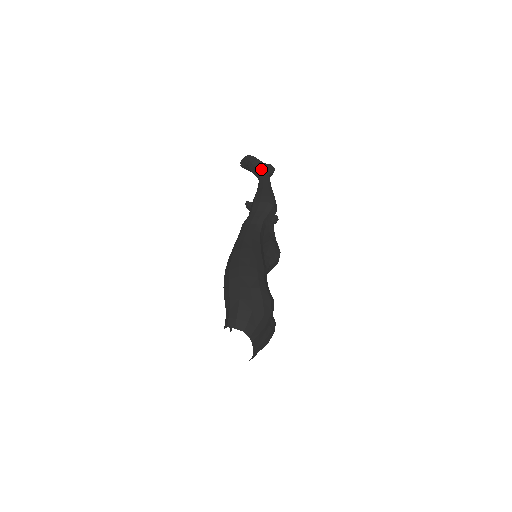
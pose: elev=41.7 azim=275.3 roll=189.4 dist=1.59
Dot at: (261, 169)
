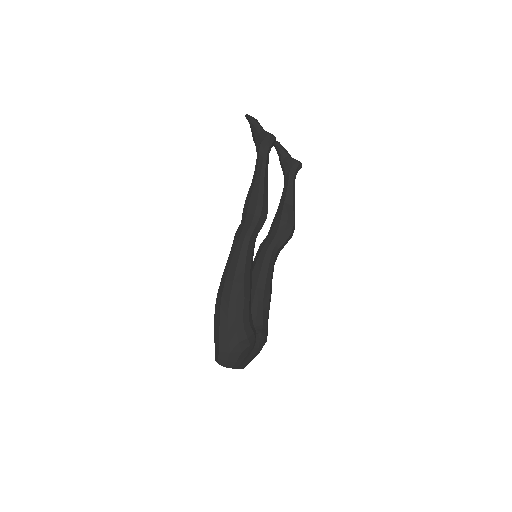
Dot at: (259, 143)
